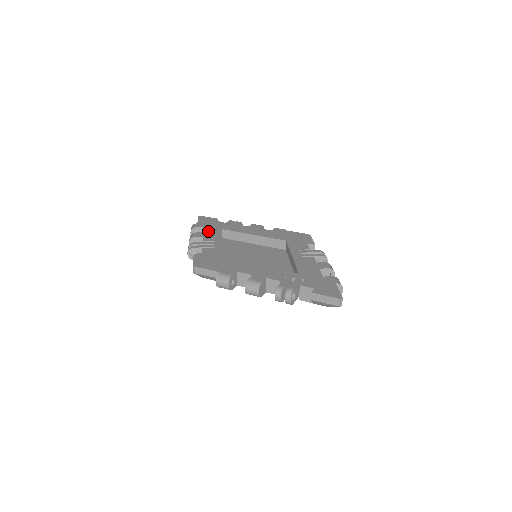
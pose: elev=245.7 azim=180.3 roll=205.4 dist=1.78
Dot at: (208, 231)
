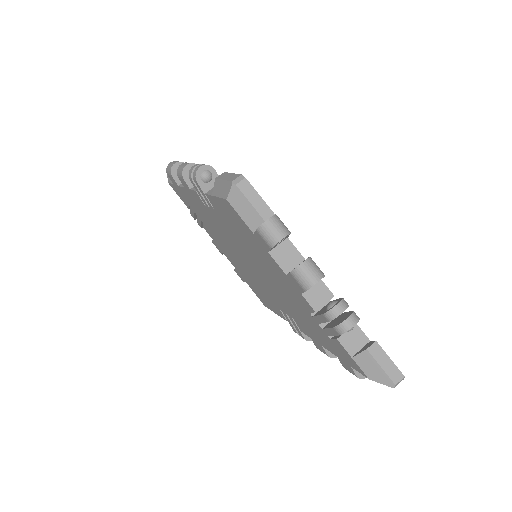
Dot at: occluded
